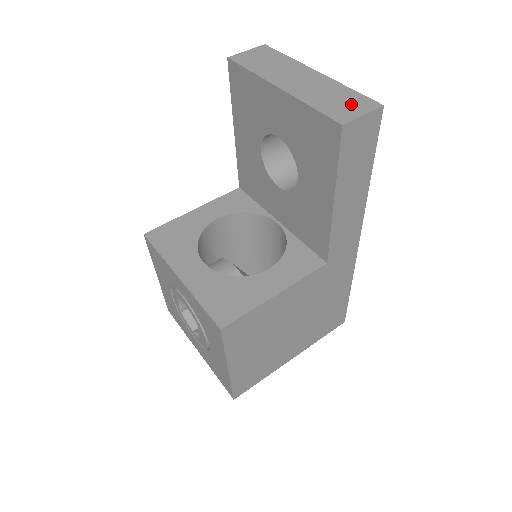
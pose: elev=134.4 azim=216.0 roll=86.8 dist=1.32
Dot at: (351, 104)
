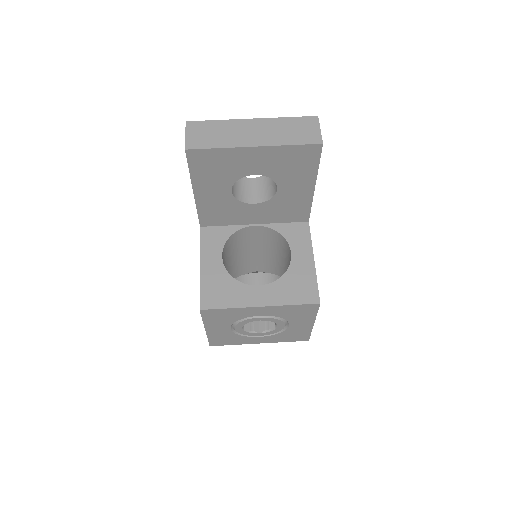
Dot at: (305, 127)
